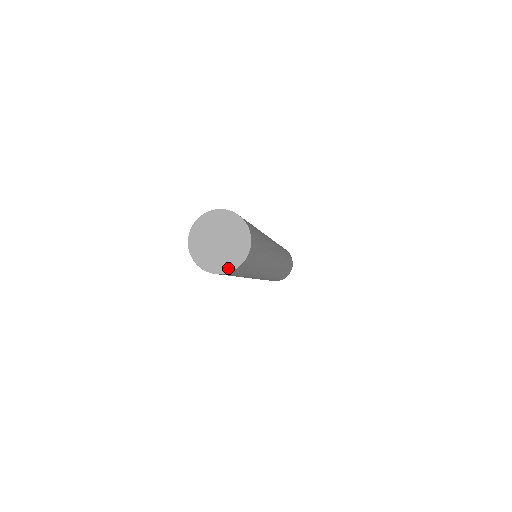
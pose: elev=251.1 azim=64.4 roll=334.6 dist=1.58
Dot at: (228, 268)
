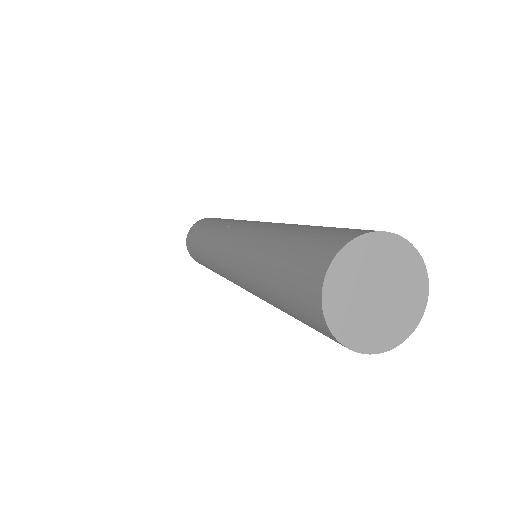
Dot at: (407, 329)
